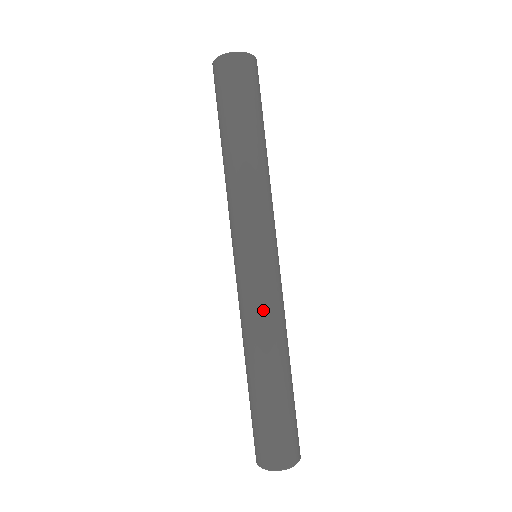
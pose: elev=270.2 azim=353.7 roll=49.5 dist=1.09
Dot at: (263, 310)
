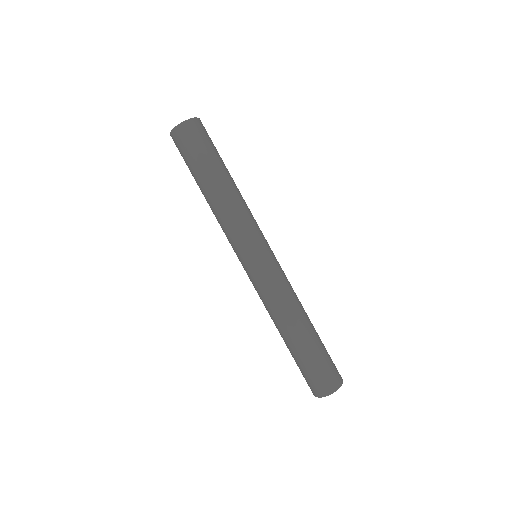
Dot at: (282, 288)
